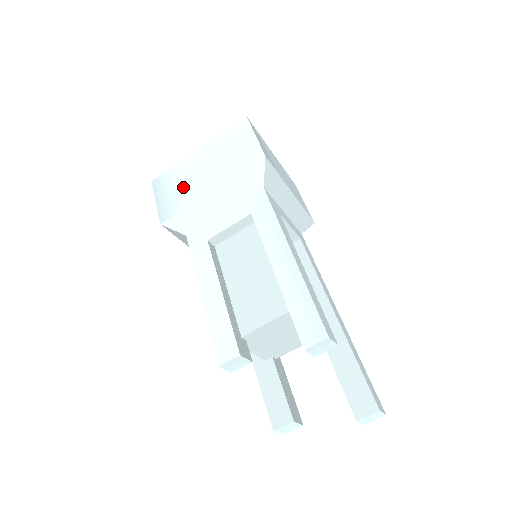
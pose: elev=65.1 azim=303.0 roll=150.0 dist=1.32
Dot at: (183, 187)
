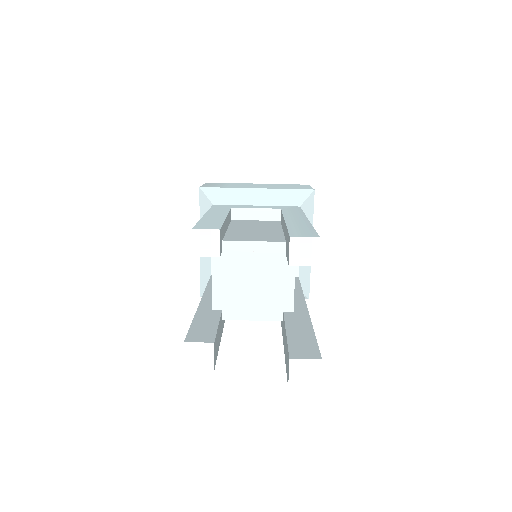
Dot at: (233, 185)
